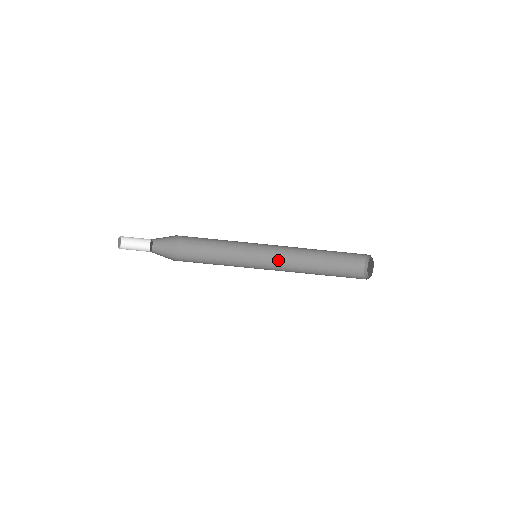
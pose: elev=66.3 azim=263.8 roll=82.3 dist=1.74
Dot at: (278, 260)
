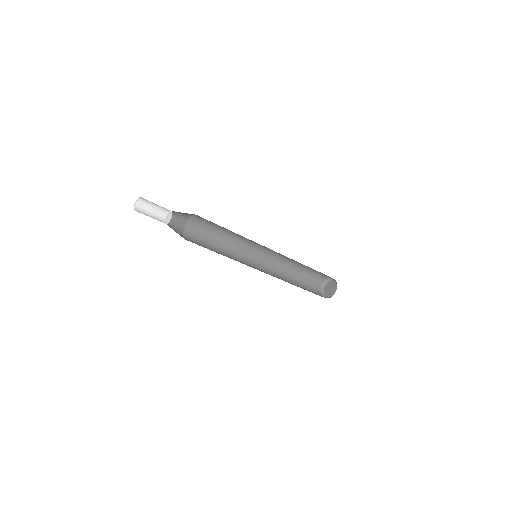
Dot at: (268, 258)
